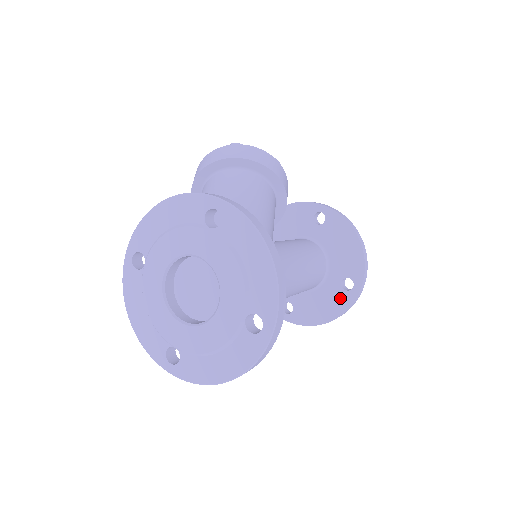
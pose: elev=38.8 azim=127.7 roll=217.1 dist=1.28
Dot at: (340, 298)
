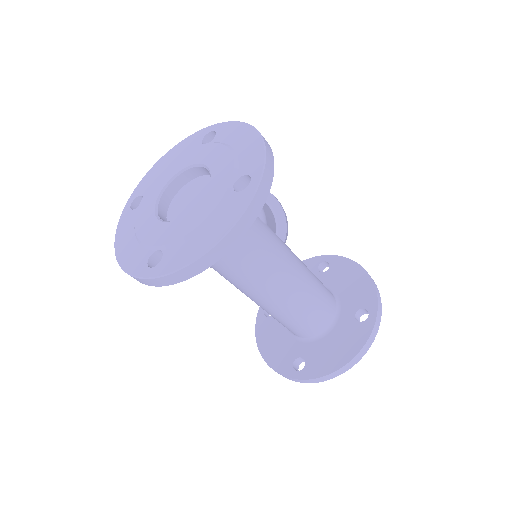
Dot at: (356, 332)
